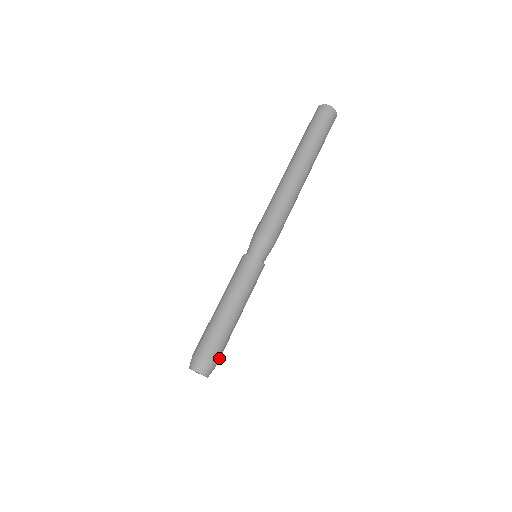
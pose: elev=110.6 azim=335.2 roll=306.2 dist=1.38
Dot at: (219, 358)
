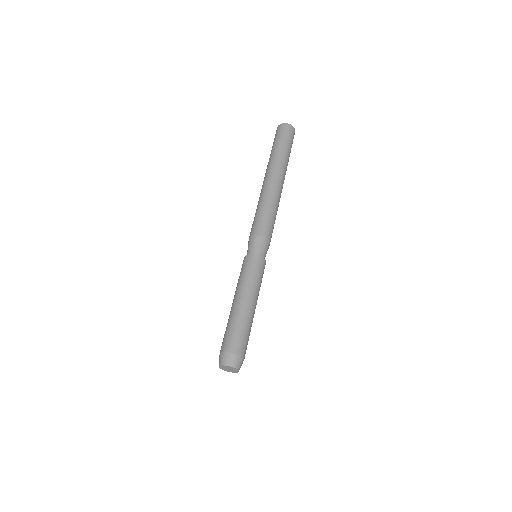
Dot at: (245, 352)
